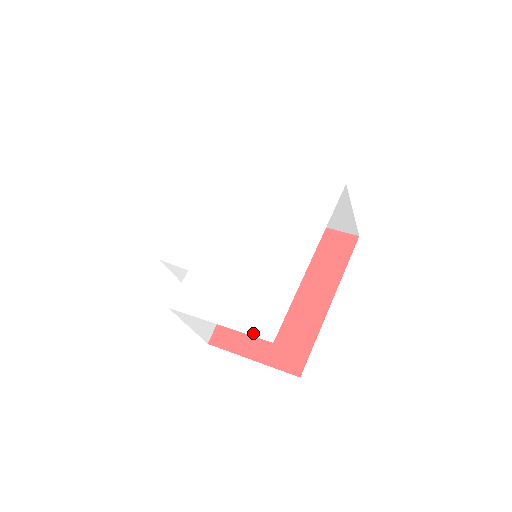
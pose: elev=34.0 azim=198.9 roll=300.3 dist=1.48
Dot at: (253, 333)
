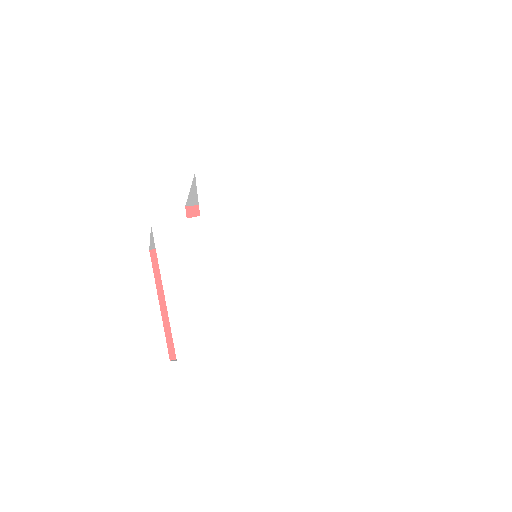
Dot at: (175, 334)
